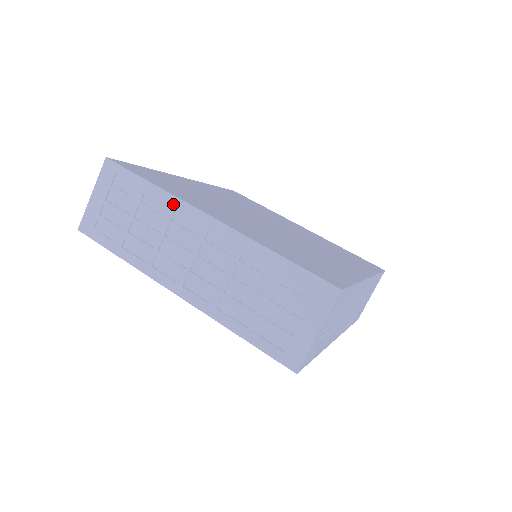
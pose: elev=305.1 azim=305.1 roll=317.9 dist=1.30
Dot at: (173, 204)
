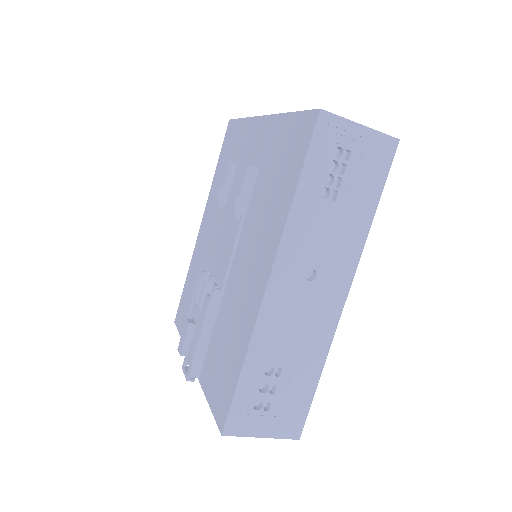
Dot at: occluded
